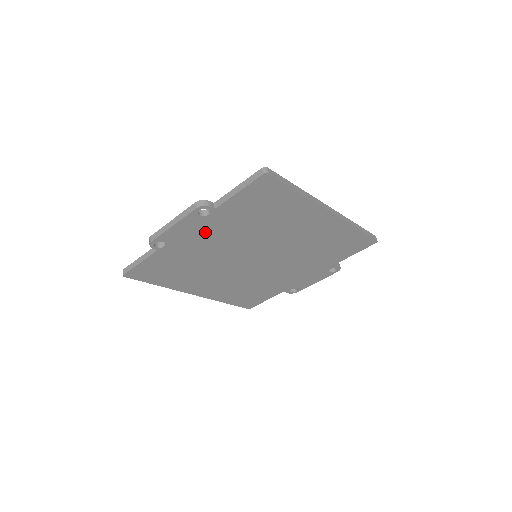
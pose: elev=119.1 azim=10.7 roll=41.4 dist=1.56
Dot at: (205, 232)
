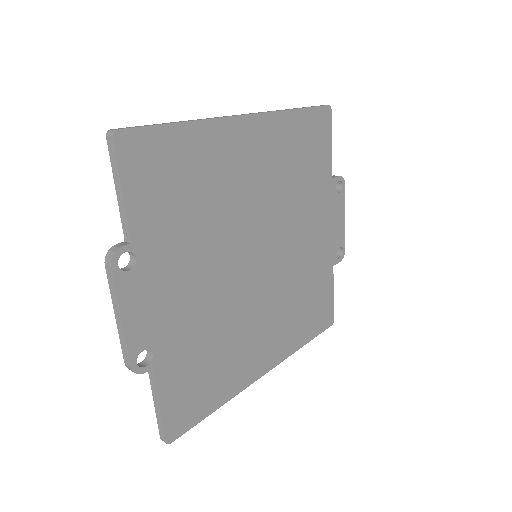
Dot at: (166, 286)
